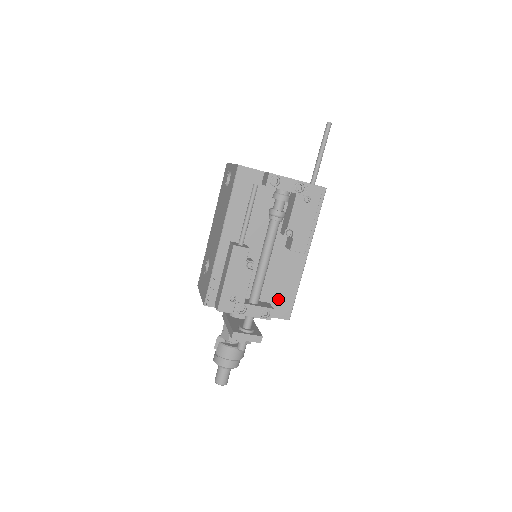
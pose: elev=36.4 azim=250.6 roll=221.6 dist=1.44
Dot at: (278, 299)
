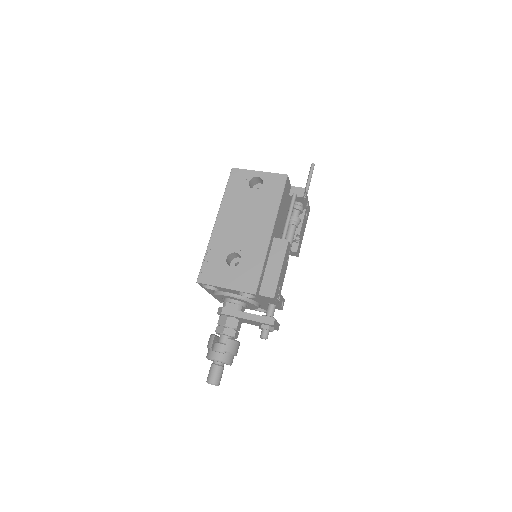
Dot at: occluded
